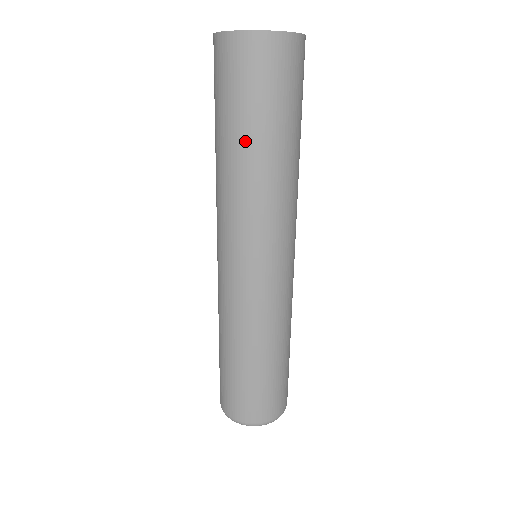
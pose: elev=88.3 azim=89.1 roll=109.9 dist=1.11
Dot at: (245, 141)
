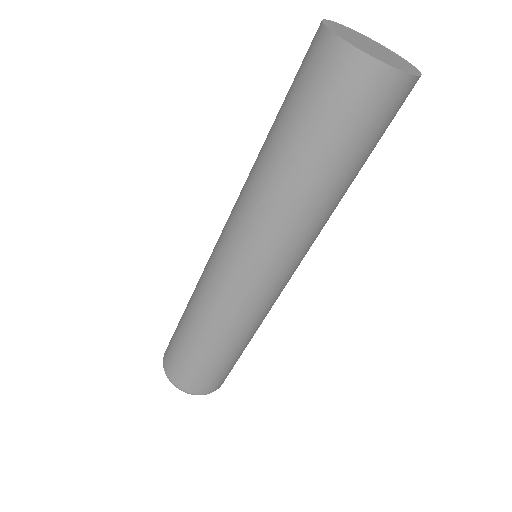
Dot at: (295, 160)
